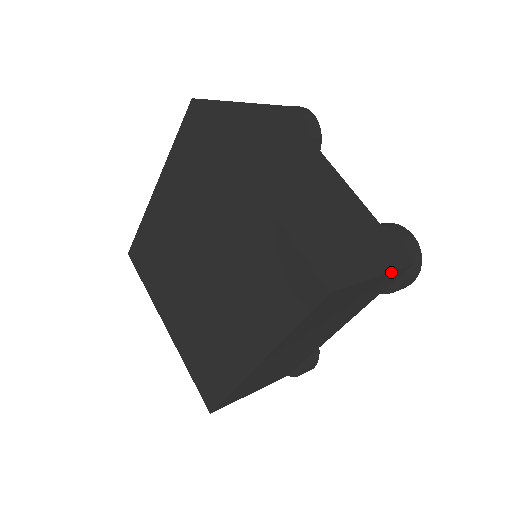
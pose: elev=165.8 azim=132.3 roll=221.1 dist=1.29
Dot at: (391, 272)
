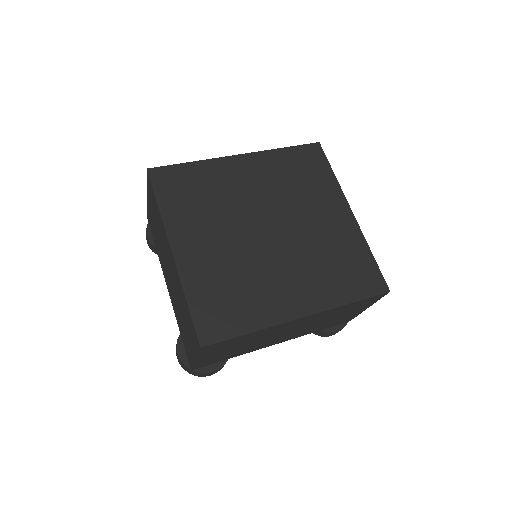
Dot at: occluded
